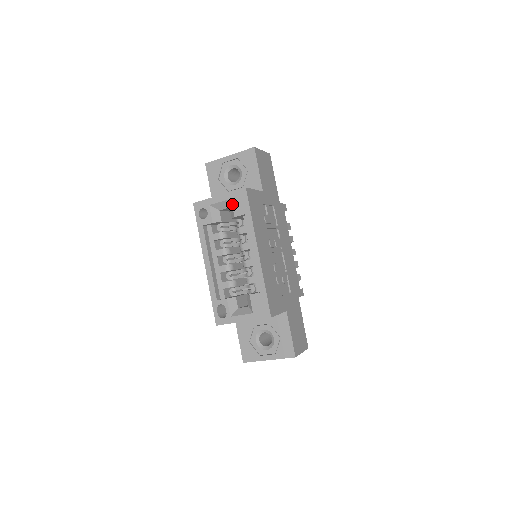
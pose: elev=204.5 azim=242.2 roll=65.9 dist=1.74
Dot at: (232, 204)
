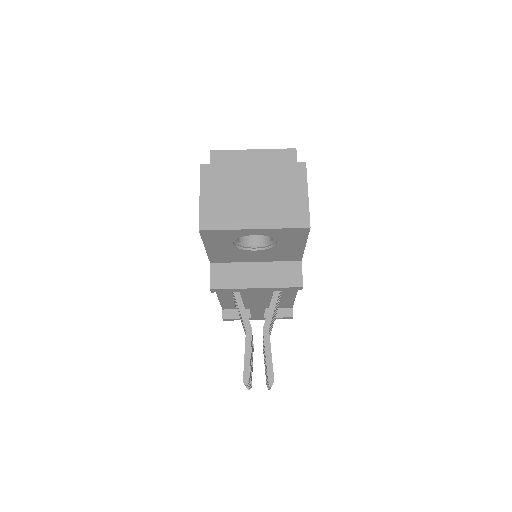
Dot at: occluded
